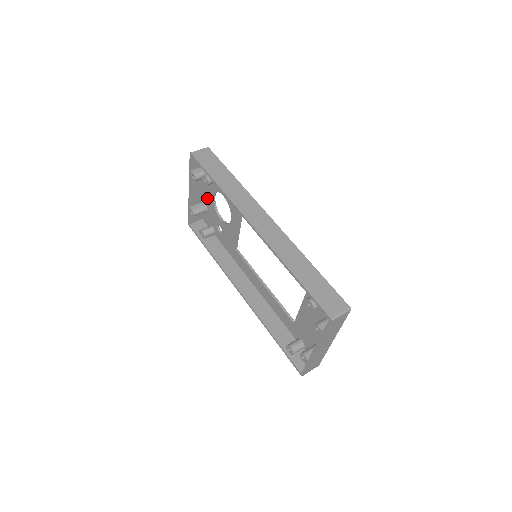
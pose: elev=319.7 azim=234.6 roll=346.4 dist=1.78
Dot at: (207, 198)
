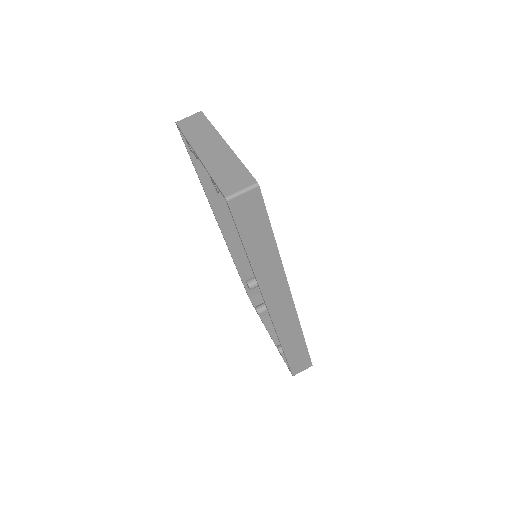
Dot at: occluded
